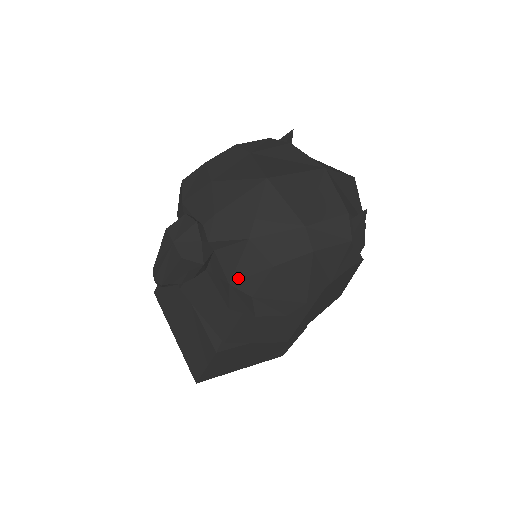
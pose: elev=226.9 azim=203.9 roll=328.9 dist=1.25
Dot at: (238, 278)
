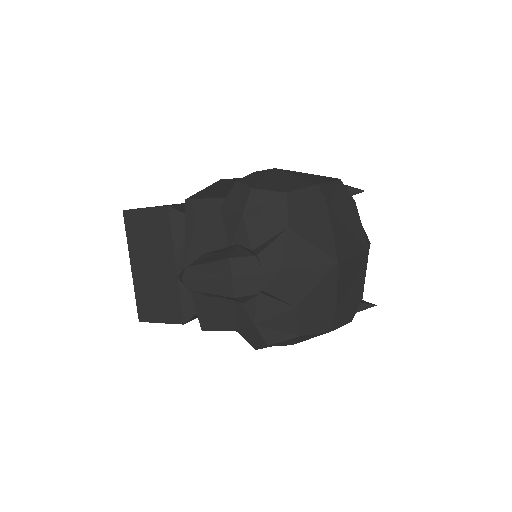
Dot at: (265, 326)
